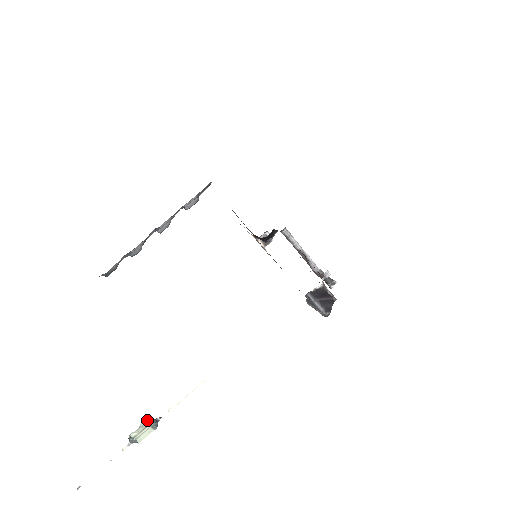
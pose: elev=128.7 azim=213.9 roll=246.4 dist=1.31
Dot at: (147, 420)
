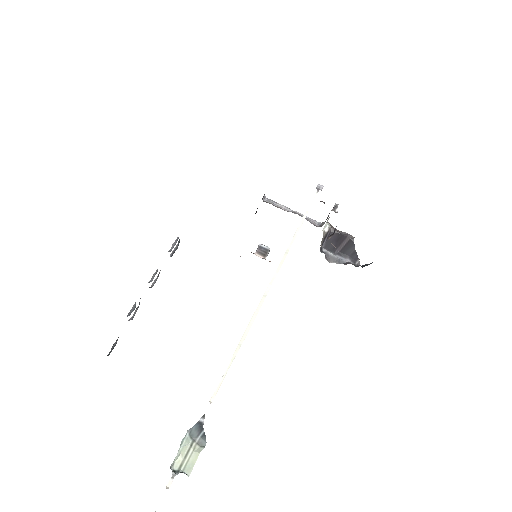
Dot at: (188, 432)
